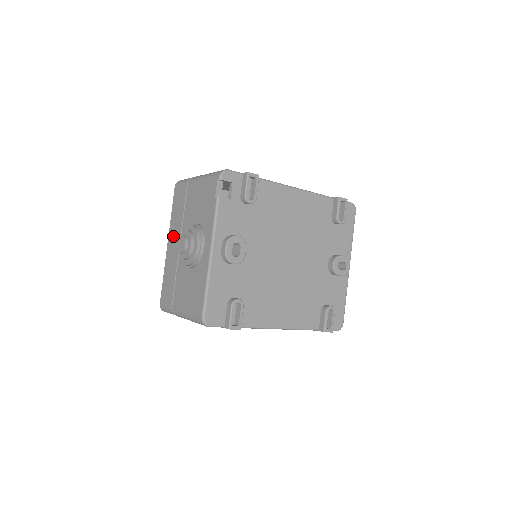
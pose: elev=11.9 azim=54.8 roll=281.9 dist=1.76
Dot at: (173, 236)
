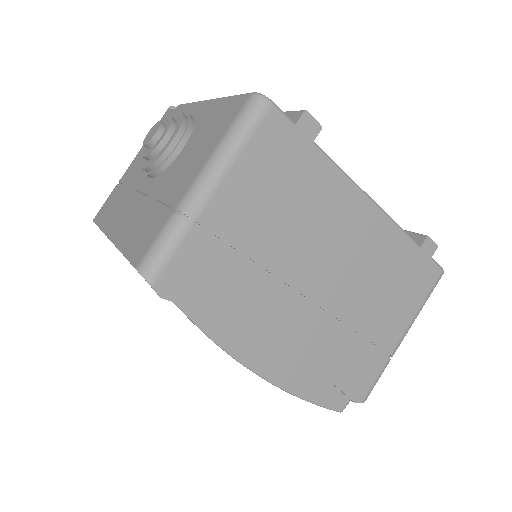
Dot at: (118, 217)
